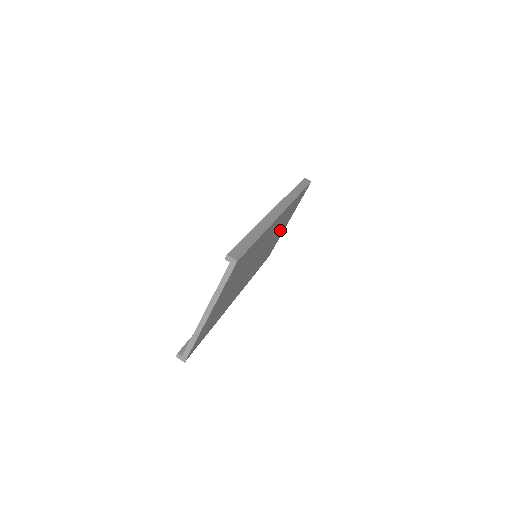
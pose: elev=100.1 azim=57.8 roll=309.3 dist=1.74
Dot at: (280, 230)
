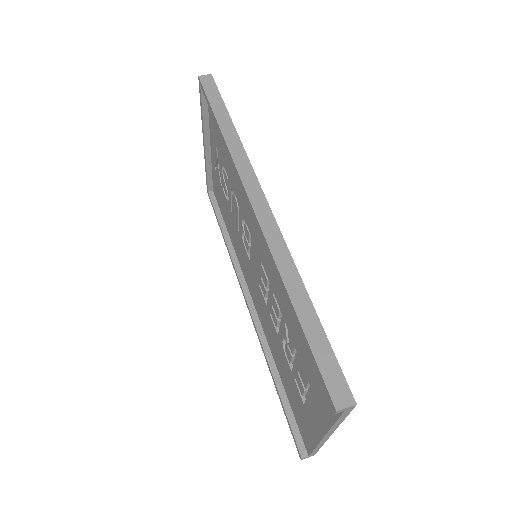
Dot at: occluded
